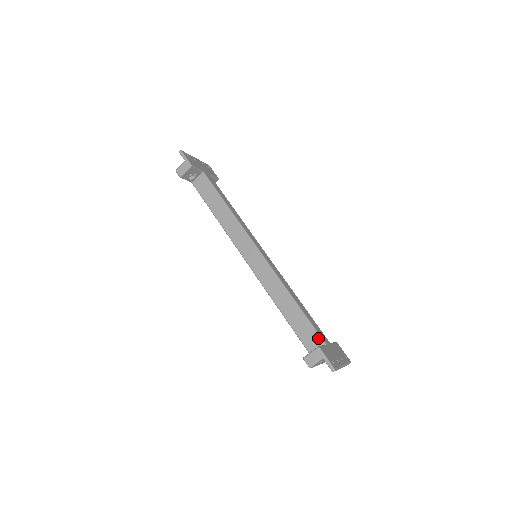
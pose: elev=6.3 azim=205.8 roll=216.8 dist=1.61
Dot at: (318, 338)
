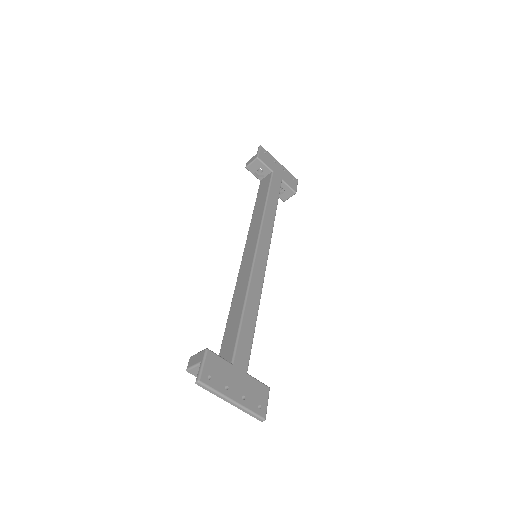
Dot at: (232, 353)
